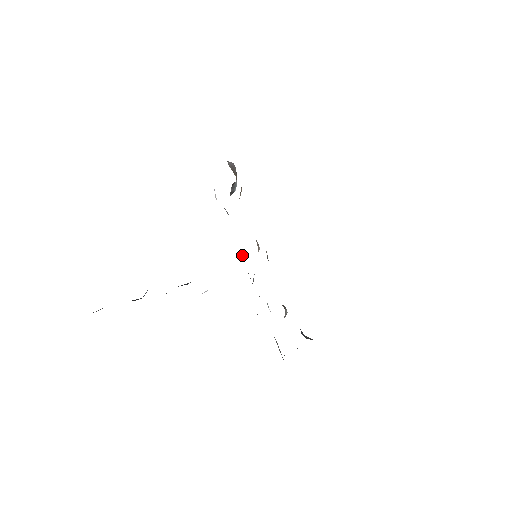
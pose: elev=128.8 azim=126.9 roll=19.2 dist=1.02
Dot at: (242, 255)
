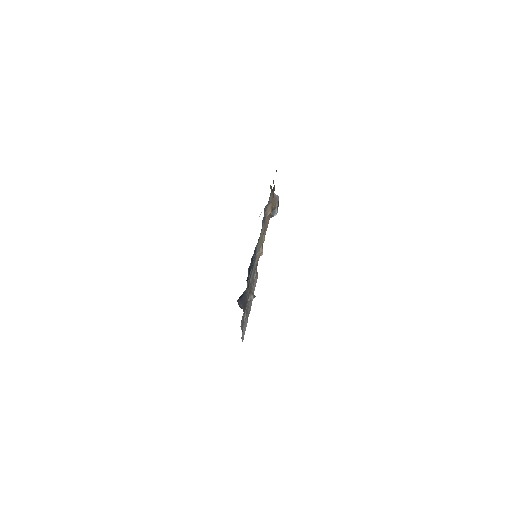
Dot at: occluded
